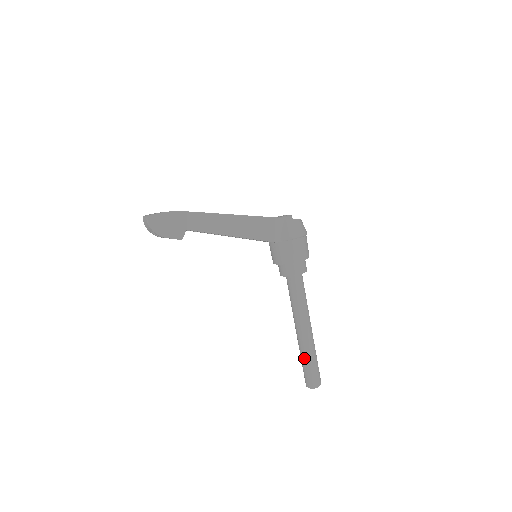
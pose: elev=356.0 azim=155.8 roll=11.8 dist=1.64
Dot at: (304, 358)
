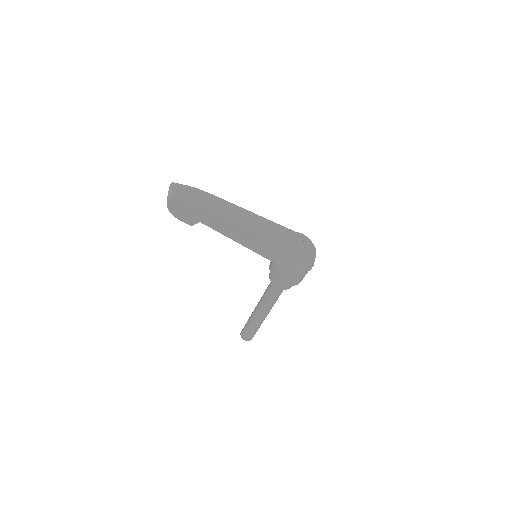
Dot at: (249, 323)
